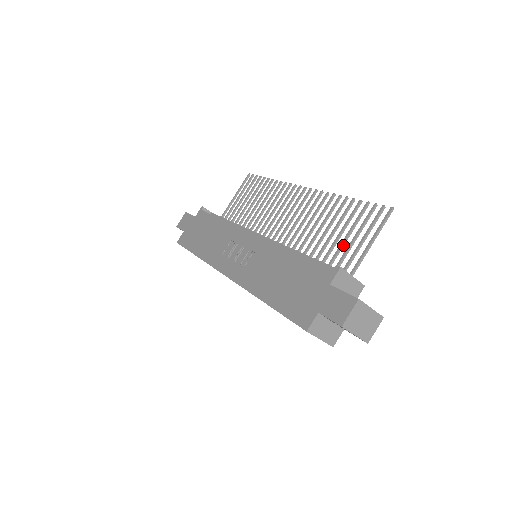
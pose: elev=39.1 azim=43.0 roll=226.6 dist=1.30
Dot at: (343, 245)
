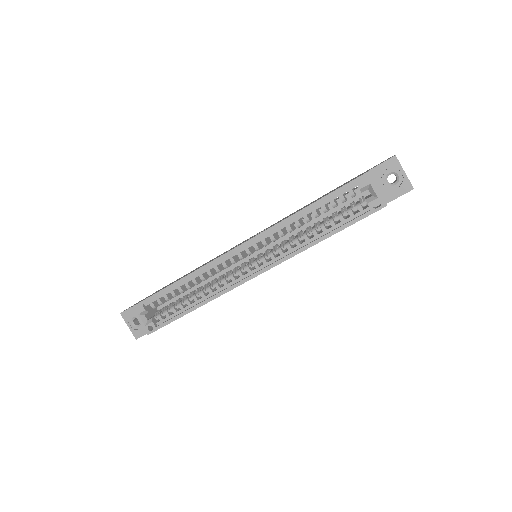
Dot at: occluded
